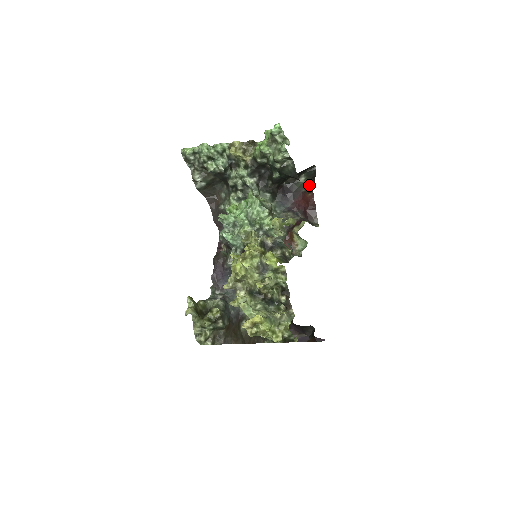
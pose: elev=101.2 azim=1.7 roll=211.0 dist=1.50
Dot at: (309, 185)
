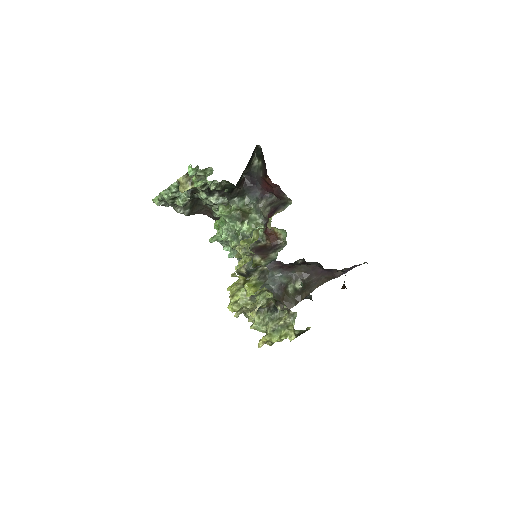
Dot at: (263, 168)
